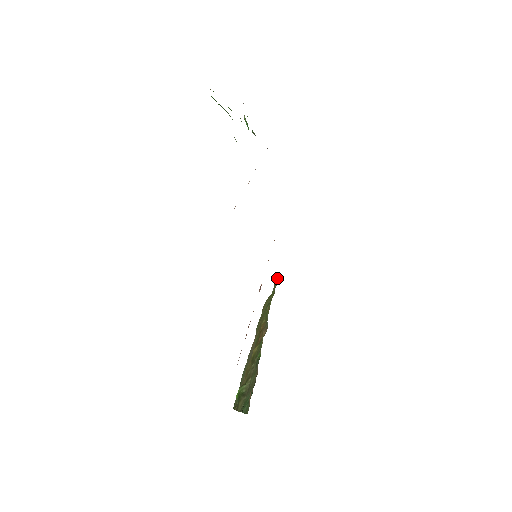
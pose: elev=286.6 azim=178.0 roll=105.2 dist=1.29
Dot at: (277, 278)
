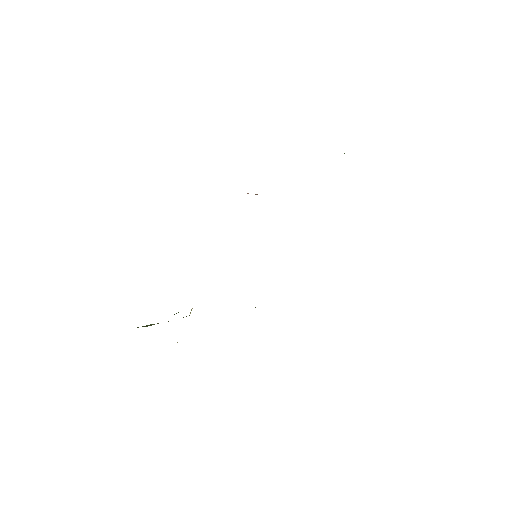
Dot at: occluded
